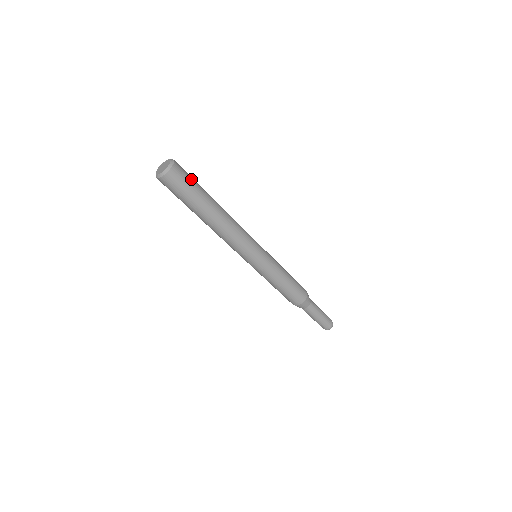
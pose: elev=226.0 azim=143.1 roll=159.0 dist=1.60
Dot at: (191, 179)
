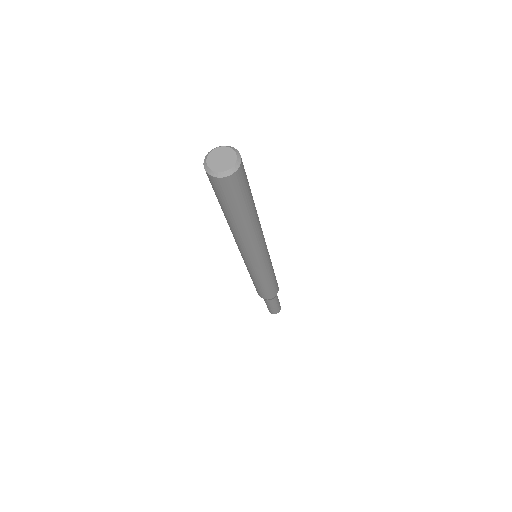
Dot at: occluded
